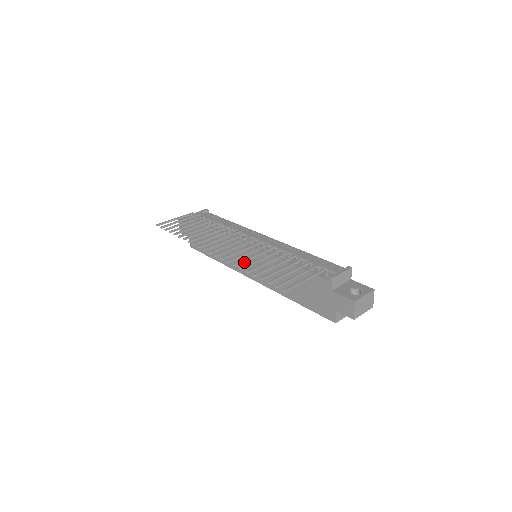
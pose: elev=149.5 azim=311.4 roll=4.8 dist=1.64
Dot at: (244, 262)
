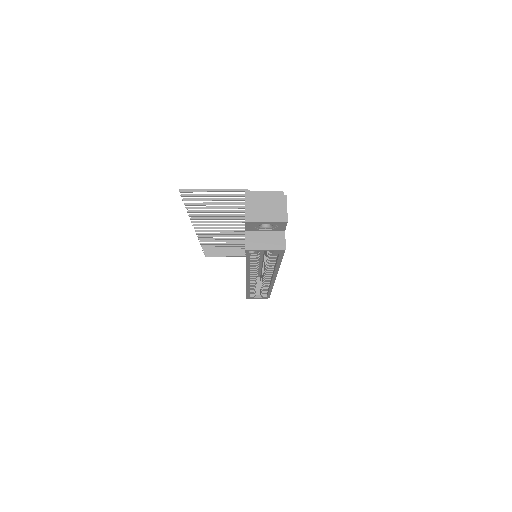
Dot at: occluded
